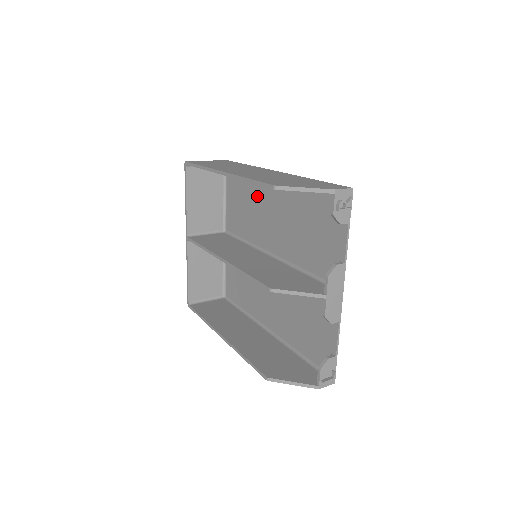
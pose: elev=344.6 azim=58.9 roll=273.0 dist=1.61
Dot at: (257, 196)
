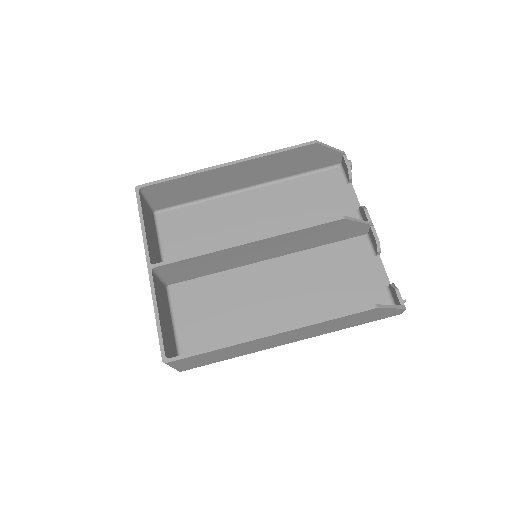
Dot at: (224, 216)
